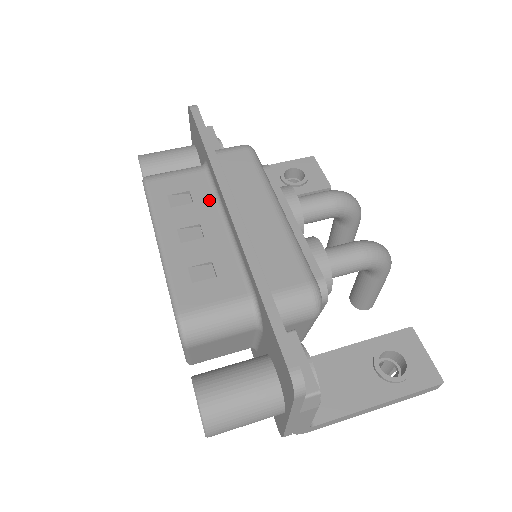
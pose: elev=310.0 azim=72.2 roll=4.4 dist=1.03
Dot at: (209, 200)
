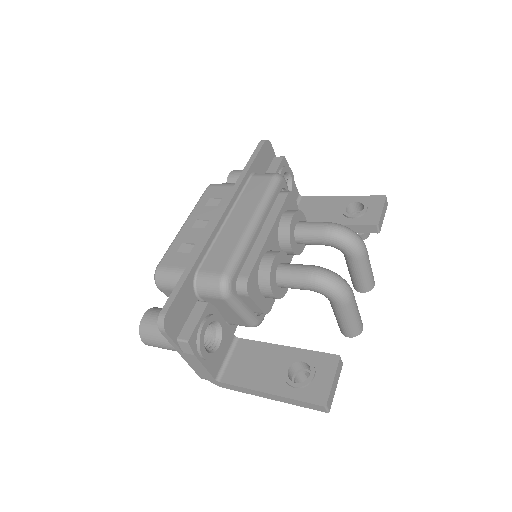
Dot at: occluded
